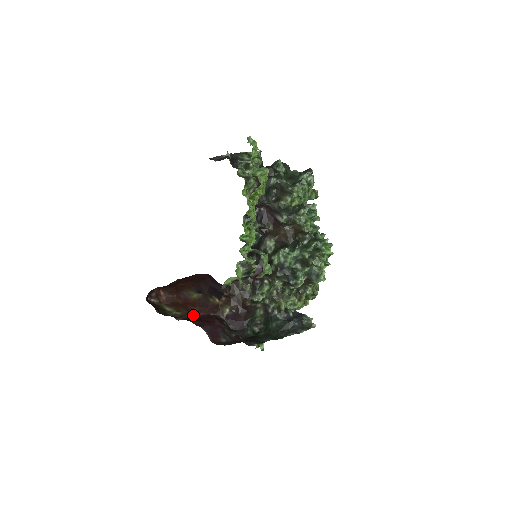
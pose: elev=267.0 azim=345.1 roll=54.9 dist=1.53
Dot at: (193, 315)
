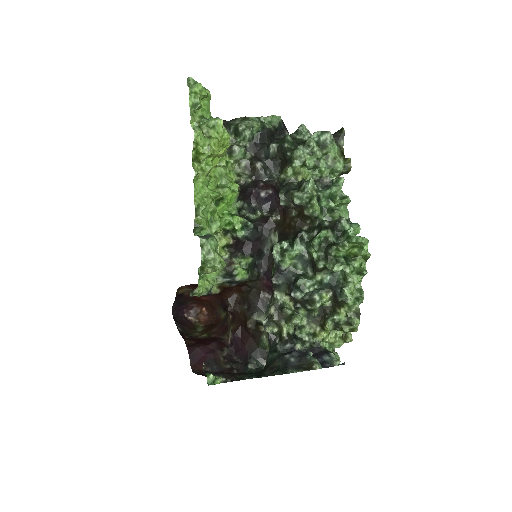
Dot at: (204, 336)
